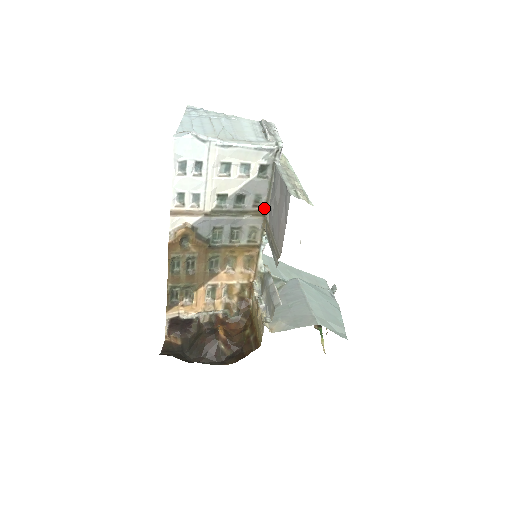
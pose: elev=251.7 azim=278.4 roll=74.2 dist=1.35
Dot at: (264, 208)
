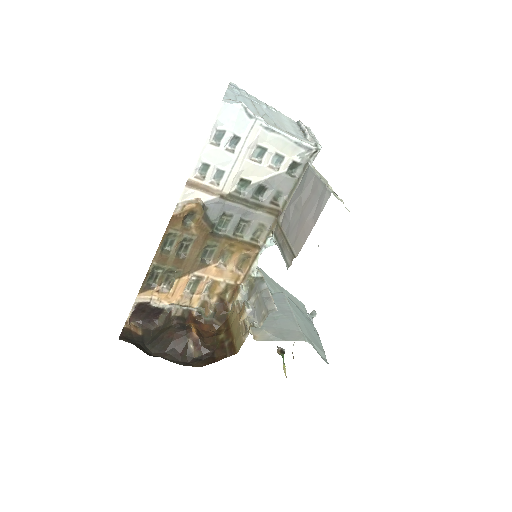
Dot at: (280, 208)
